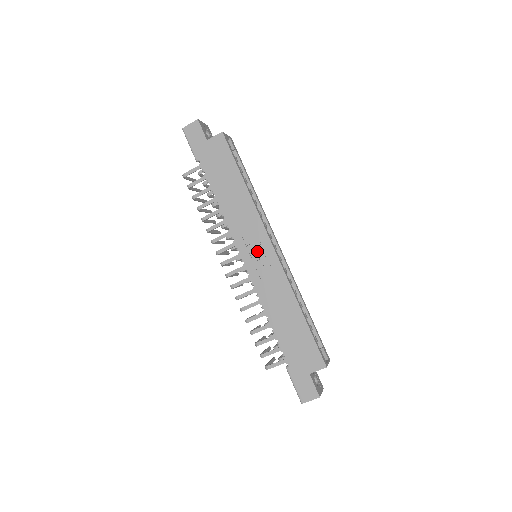
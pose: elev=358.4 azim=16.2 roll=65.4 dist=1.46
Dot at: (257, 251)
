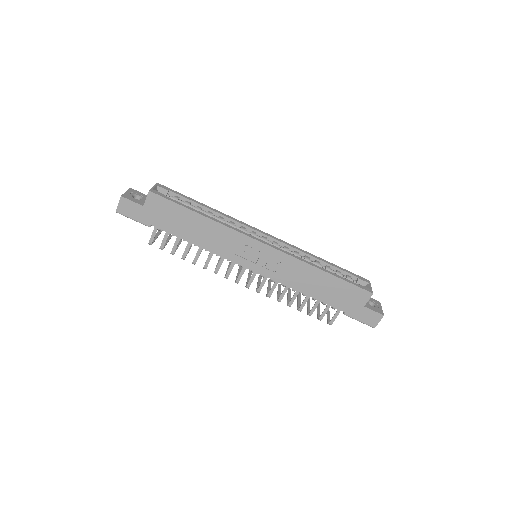
Dot at: (255, 256)
